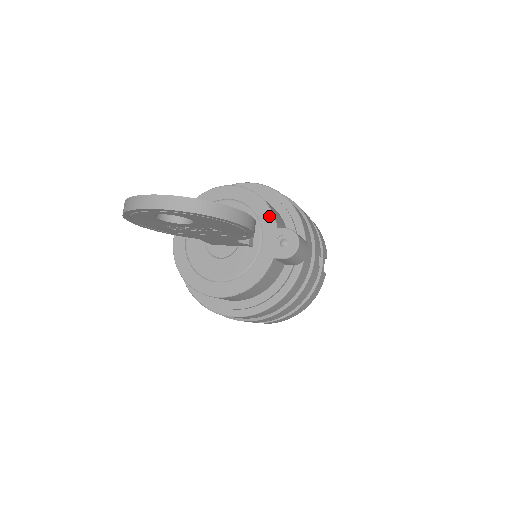
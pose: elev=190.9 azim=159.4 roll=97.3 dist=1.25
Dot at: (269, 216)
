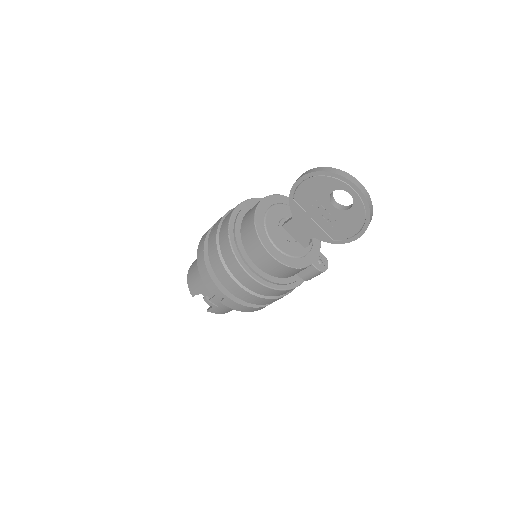
Dot at: (319, 242)
